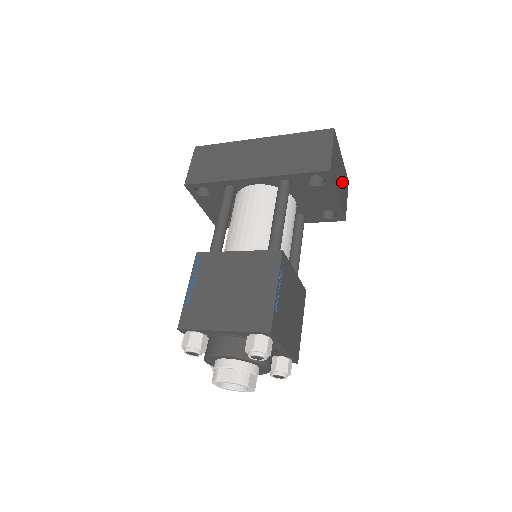
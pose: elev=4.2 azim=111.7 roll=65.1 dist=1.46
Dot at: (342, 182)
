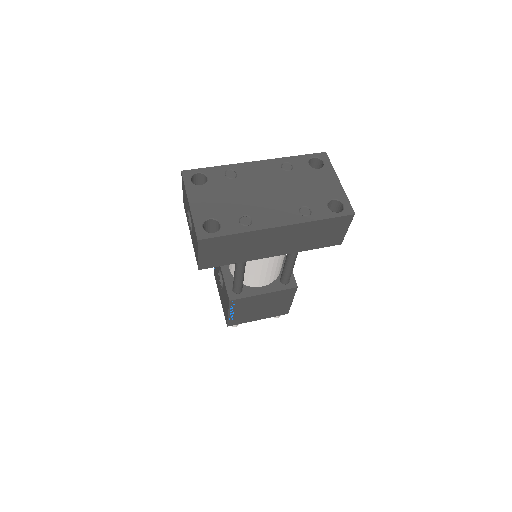
Dot at: occluded
